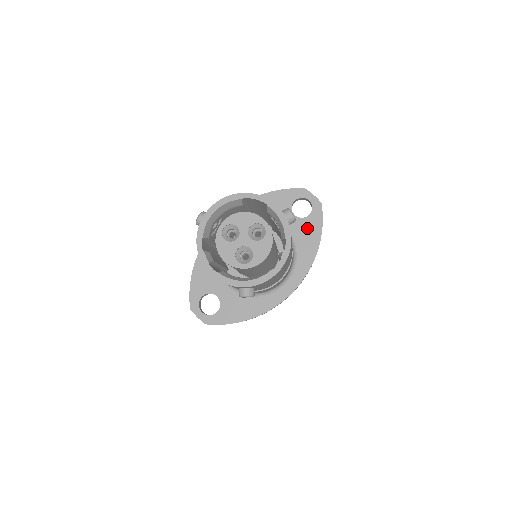
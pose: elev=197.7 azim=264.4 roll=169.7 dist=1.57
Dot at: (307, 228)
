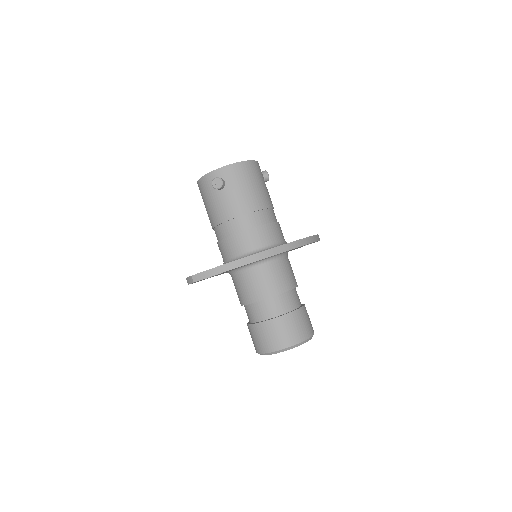
Dot at: occluded
